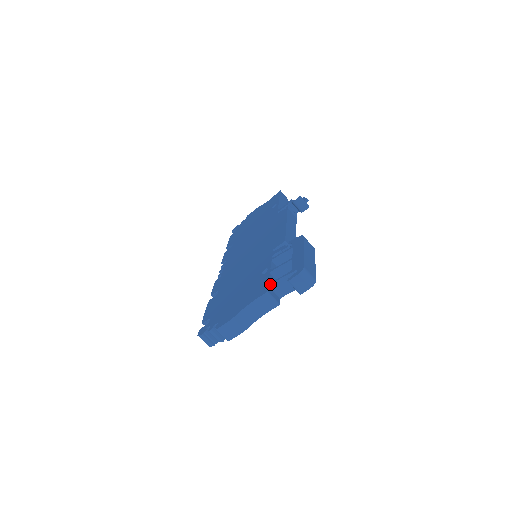
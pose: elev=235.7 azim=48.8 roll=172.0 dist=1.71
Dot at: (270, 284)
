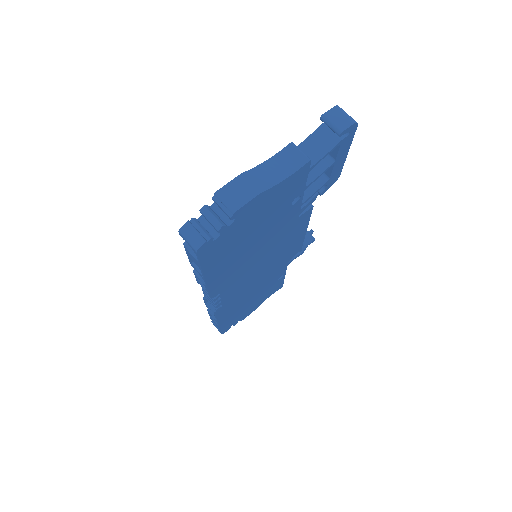
Dot at: occluded
